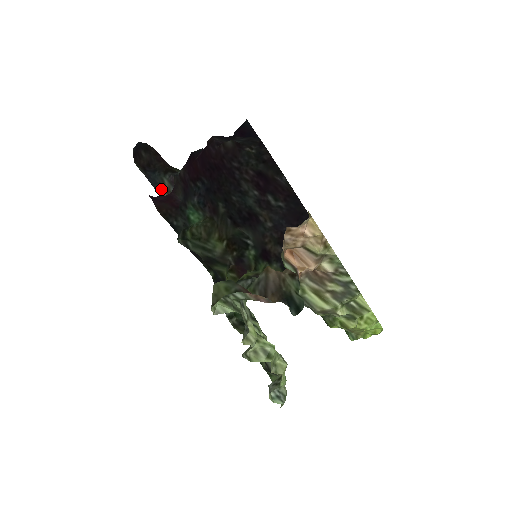
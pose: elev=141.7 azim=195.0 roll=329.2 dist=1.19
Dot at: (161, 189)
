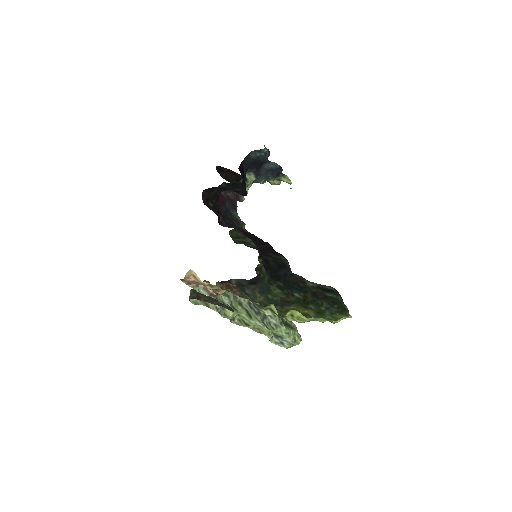
Dot at: occluded
